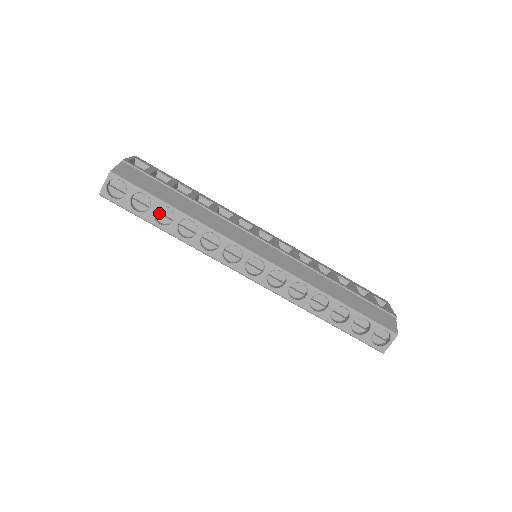
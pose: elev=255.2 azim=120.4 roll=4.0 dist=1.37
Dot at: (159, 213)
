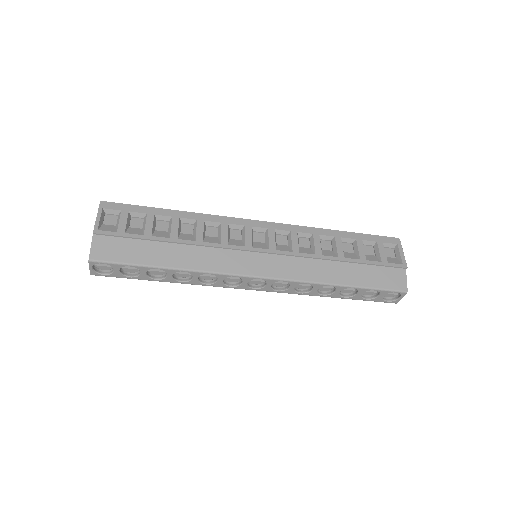
Dot at: (151, 270)
